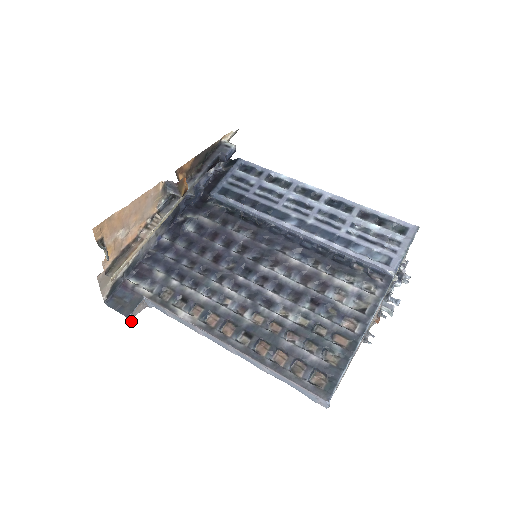
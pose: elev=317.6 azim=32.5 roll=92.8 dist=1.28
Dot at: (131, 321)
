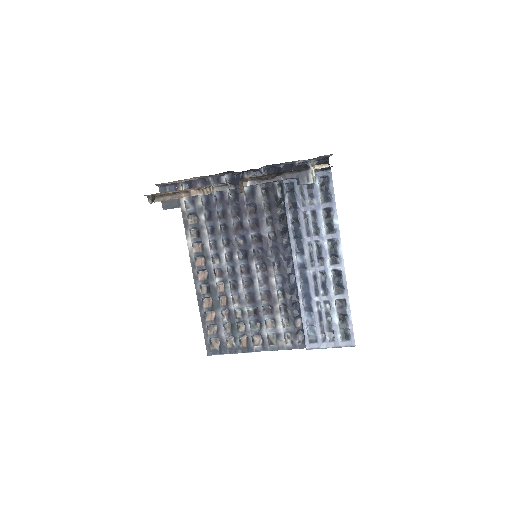
Dot at: occluded
